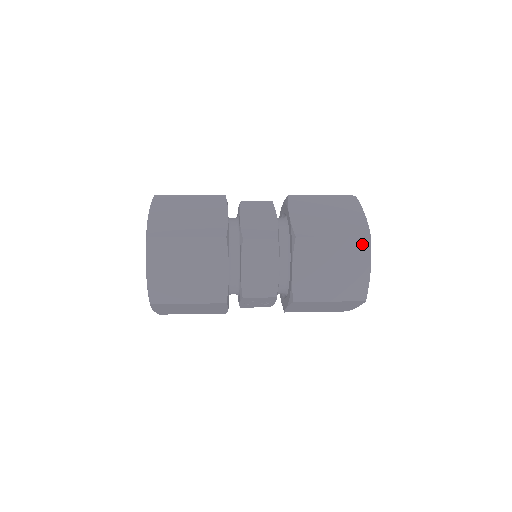
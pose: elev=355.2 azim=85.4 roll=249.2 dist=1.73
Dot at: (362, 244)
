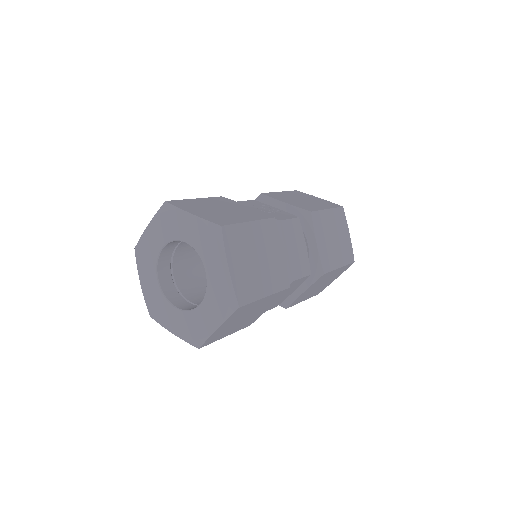
Dot at: (347, 267)
